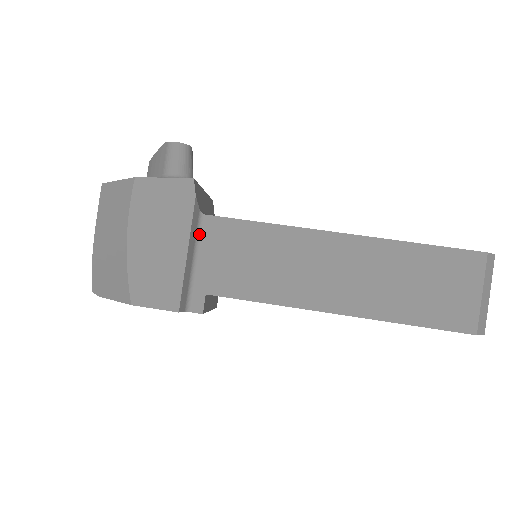
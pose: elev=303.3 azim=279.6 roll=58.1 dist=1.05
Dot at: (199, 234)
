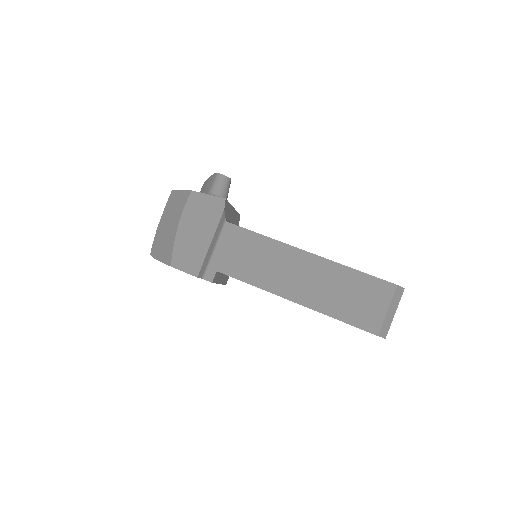
Dot at: (222, 233)
